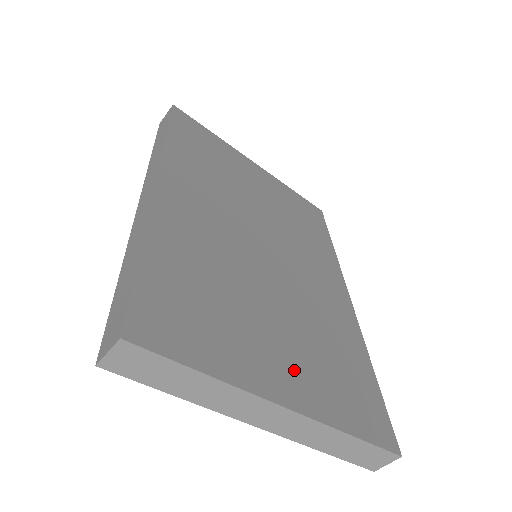
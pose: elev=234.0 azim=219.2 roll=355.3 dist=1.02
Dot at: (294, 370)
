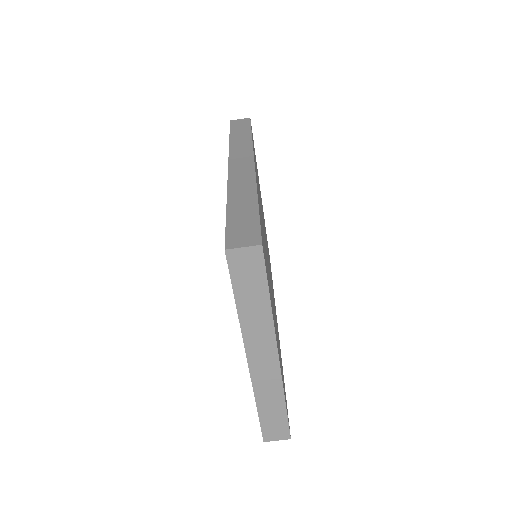
Dot at: (277, 340)
